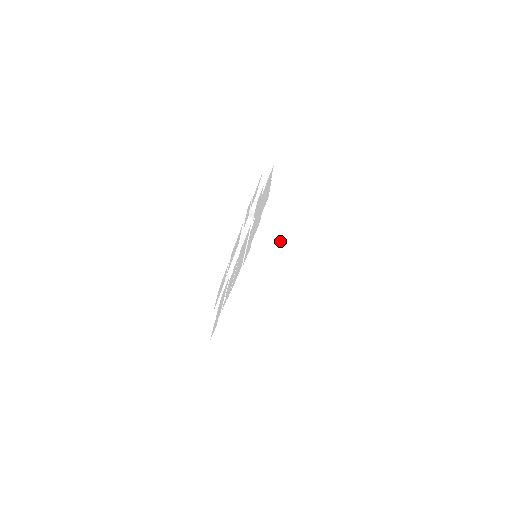
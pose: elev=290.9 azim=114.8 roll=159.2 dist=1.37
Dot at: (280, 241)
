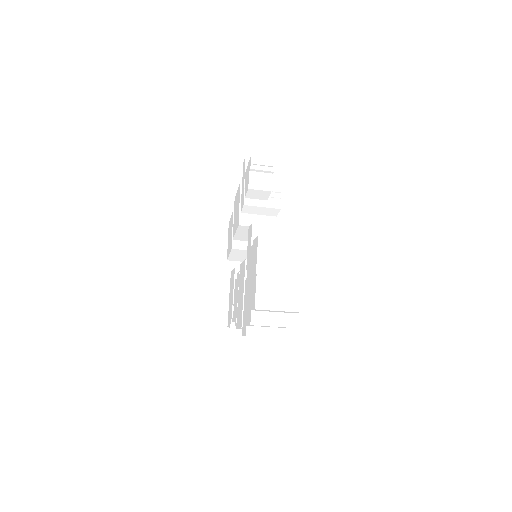
Dot at: occluded
